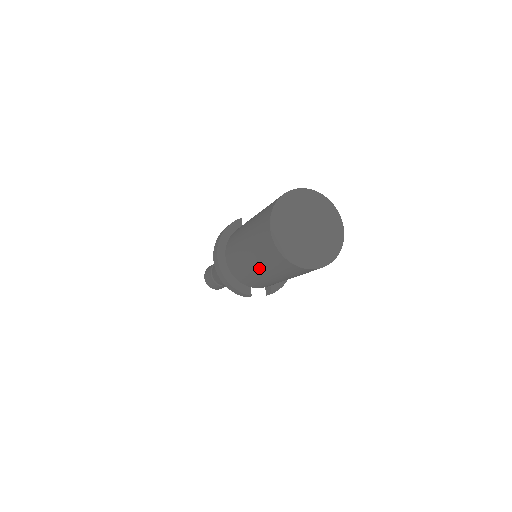
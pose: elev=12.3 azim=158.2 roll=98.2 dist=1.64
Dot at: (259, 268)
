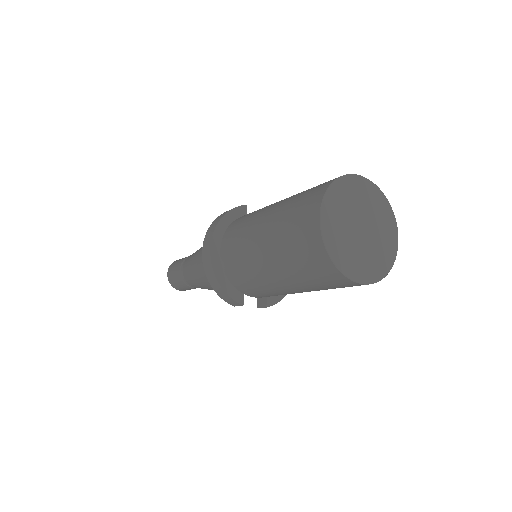
Dot at: (276, 270)
